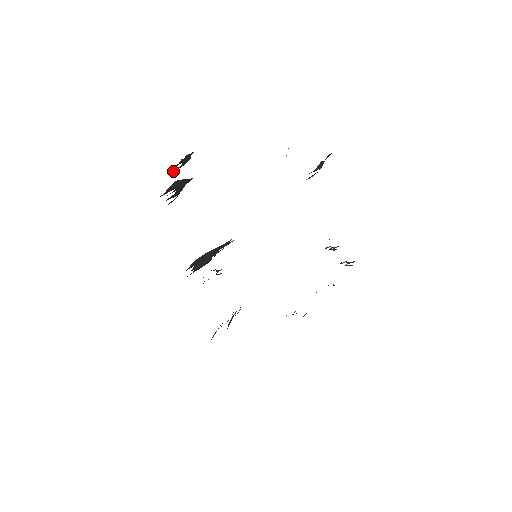
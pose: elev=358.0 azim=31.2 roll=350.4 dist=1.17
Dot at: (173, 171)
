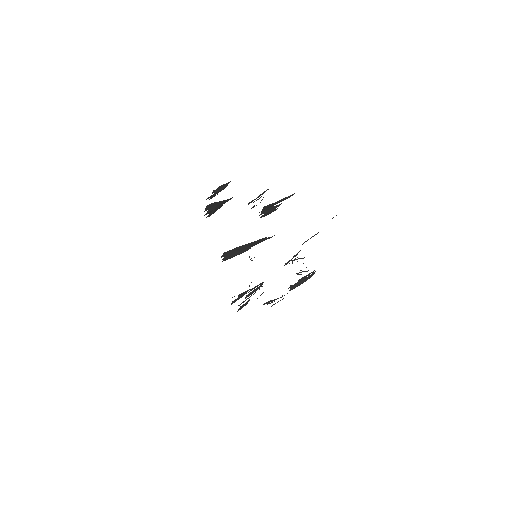
Dot at: (208, 198)
